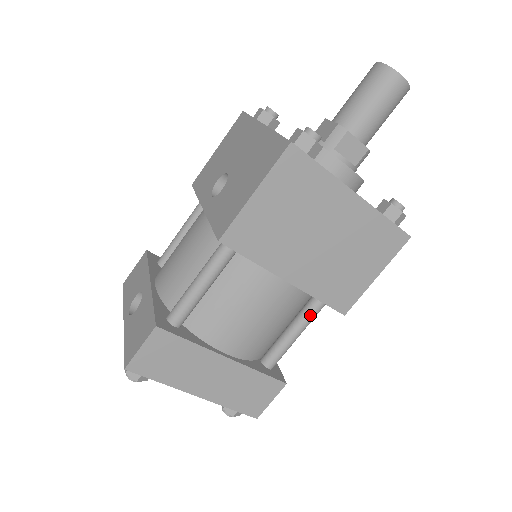
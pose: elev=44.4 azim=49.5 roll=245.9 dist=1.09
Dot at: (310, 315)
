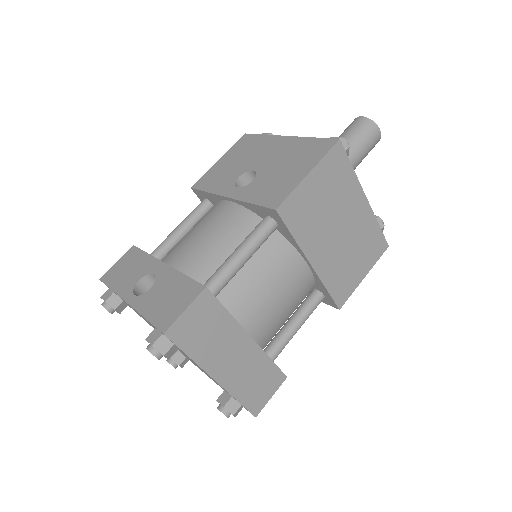
Dot at: (311, 308)
